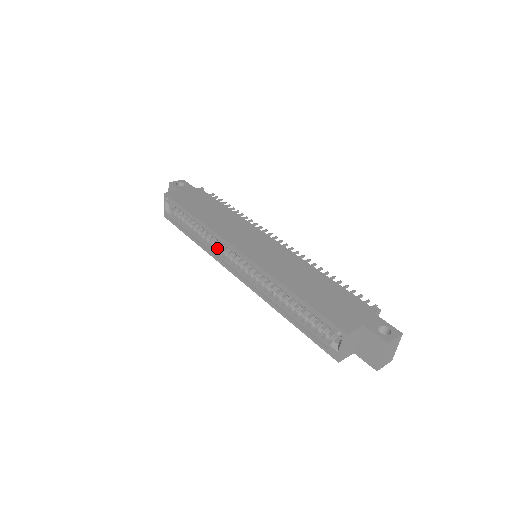
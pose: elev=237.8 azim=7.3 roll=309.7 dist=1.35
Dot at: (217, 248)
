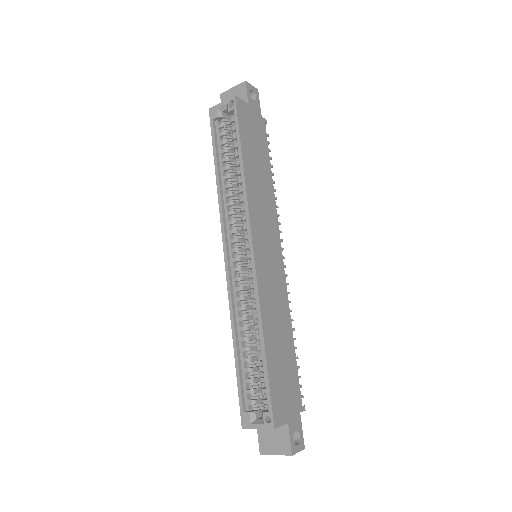
Dot at: (232, 213)
